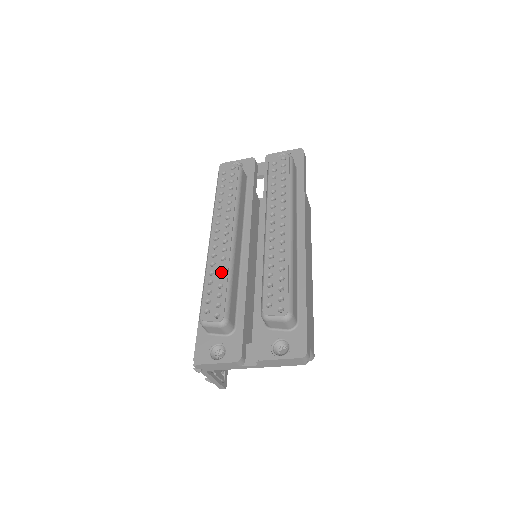
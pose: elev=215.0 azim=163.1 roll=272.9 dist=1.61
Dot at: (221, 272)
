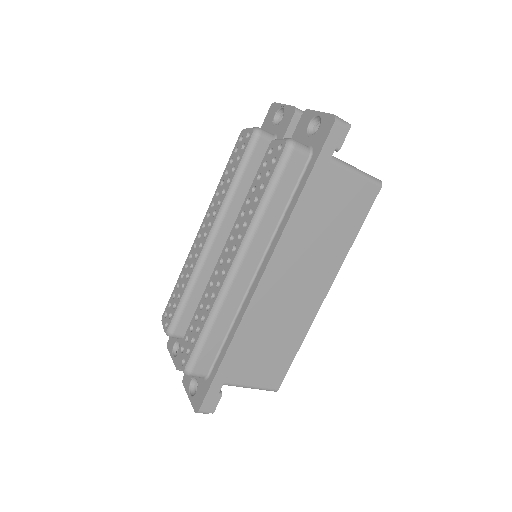
Dot at: (185, 281)
